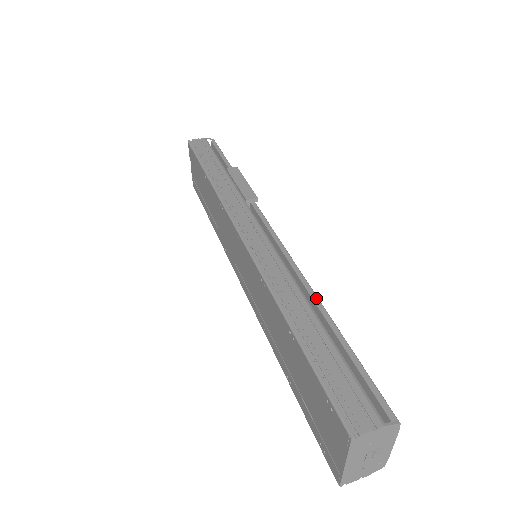
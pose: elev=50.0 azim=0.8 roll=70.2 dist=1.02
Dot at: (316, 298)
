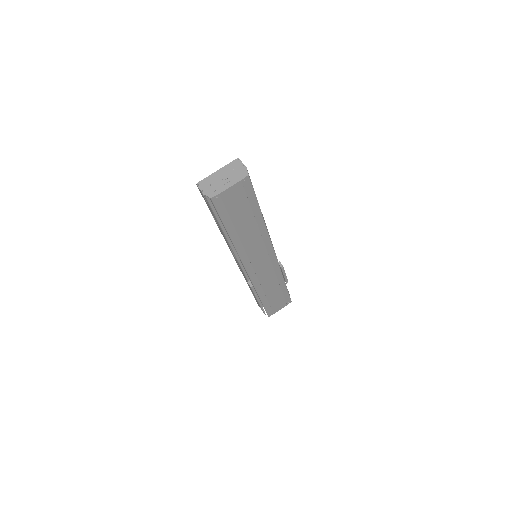
Dot at: (264, 221)
